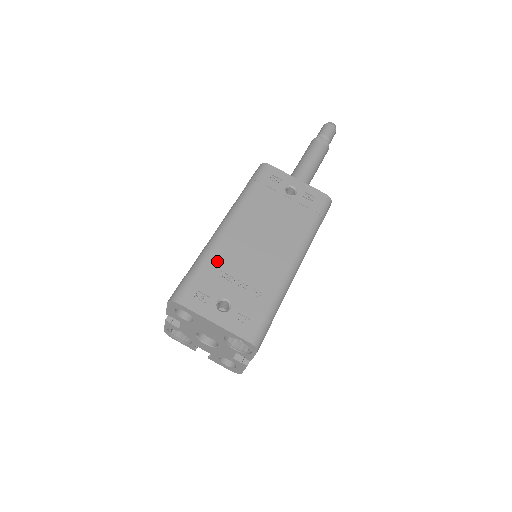
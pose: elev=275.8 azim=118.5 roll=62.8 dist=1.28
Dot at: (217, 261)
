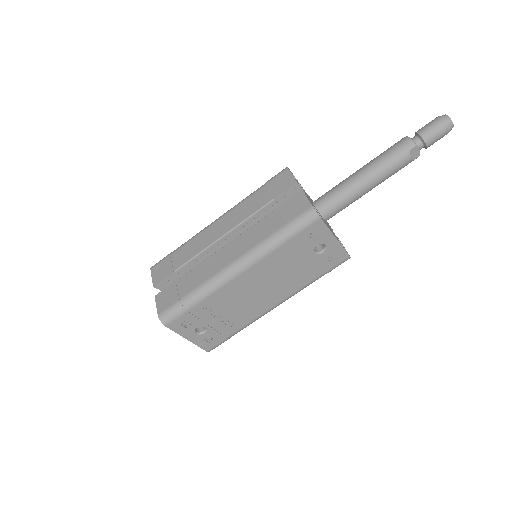
Dot at: (212, 301)
